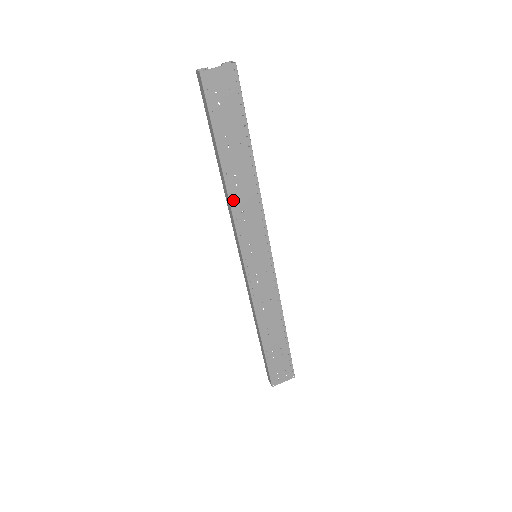
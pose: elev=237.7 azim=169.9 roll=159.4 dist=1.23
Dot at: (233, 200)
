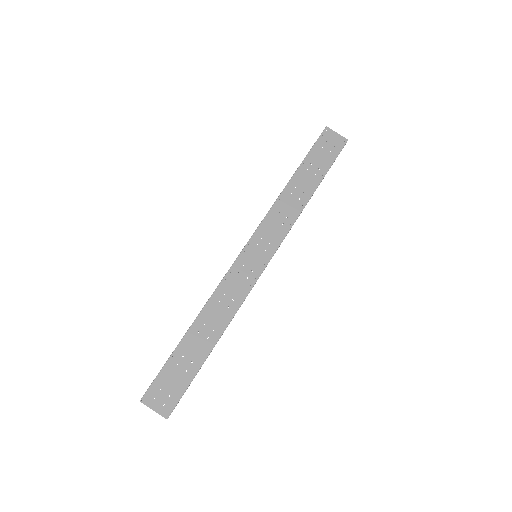
Dot at: (281, 199)
